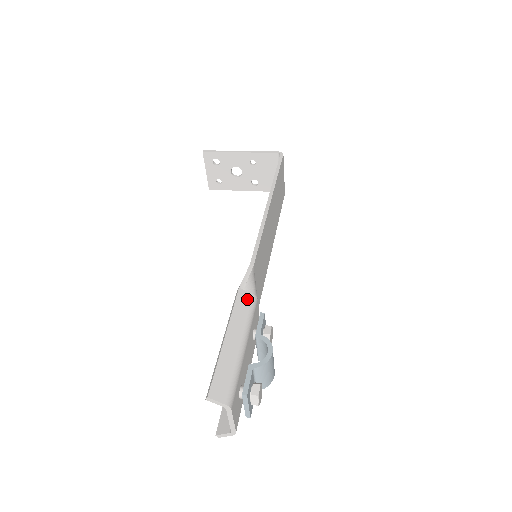
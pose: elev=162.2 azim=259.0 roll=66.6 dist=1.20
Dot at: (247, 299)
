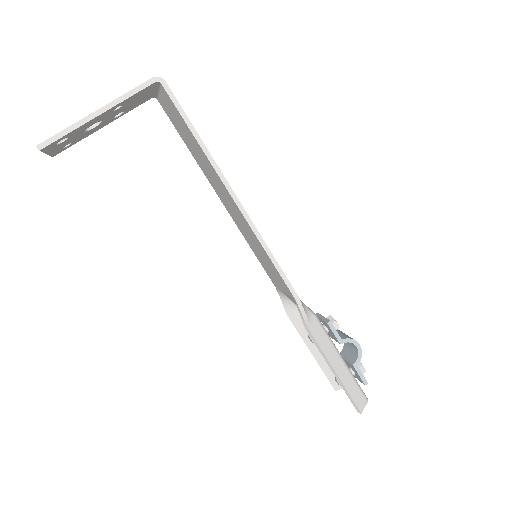
Dot at: (317, 328)
